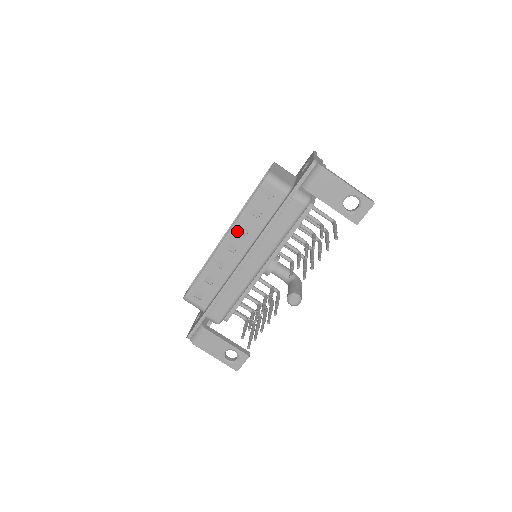
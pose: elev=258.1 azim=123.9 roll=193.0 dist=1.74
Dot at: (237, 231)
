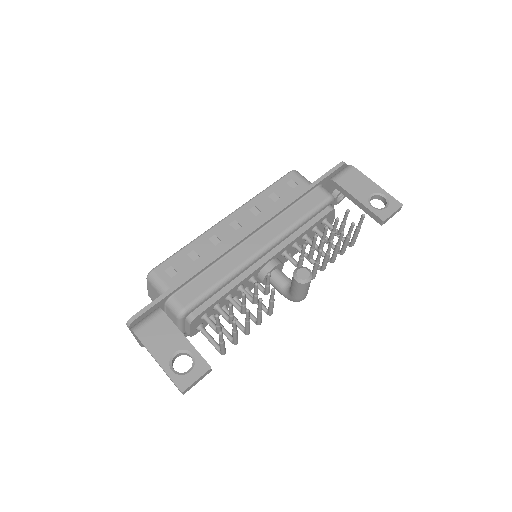
Dot at: (248, 209)
